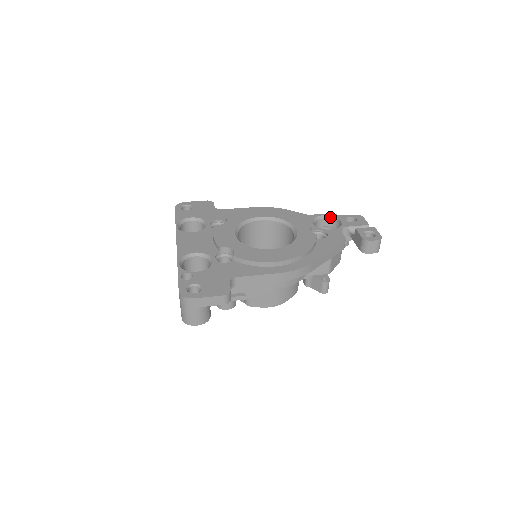
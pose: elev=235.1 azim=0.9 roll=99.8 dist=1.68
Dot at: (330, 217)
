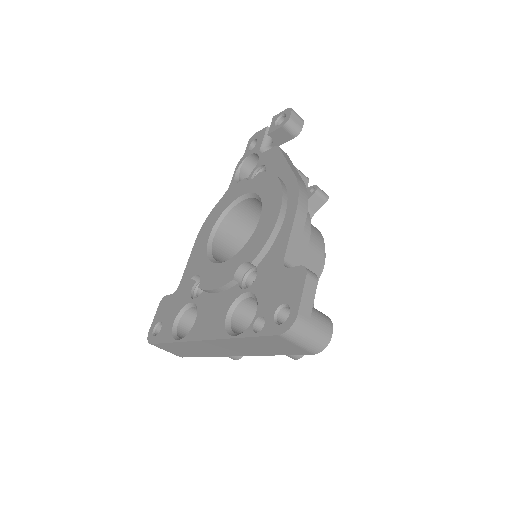
Dot at: (241, 167)
